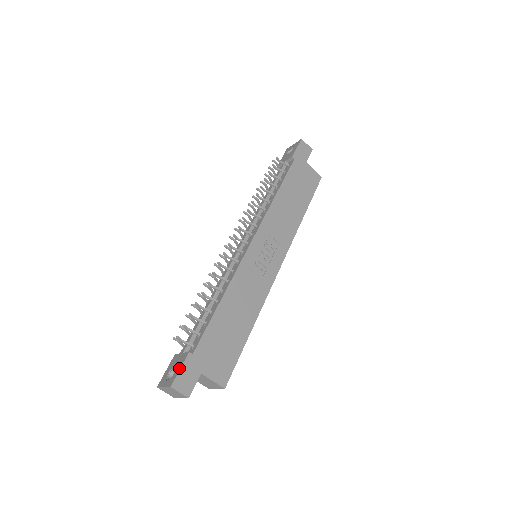
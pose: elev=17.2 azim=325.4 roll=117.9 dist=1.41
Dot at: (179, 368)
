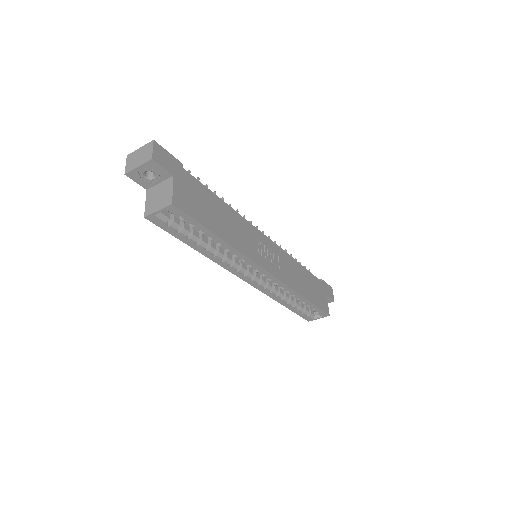
Dot at: (168, 153)
